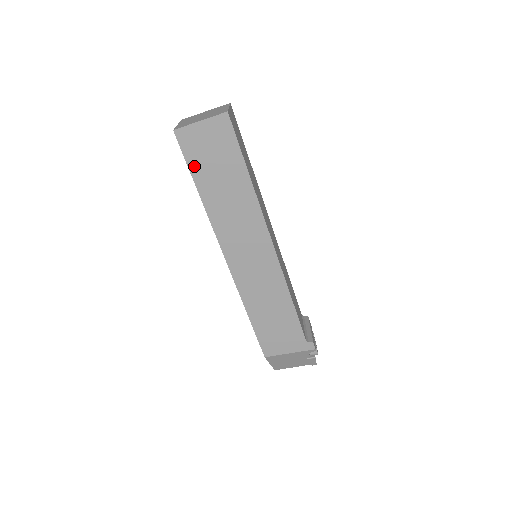
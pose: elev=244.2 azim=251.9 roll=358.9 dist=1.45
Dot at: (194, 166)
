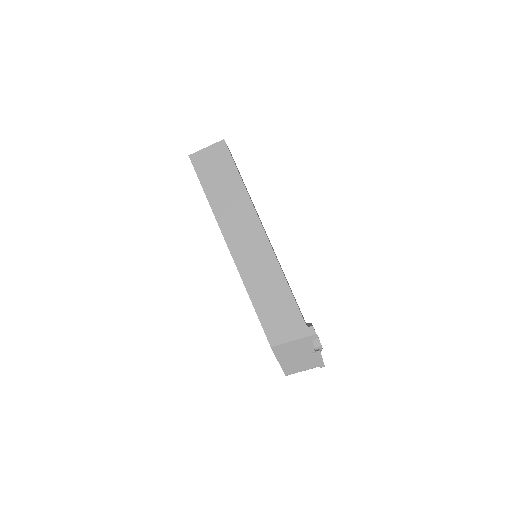
Dot at: (203, 178)
